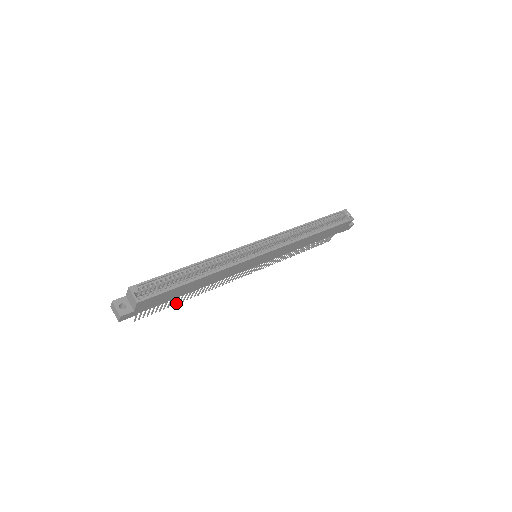
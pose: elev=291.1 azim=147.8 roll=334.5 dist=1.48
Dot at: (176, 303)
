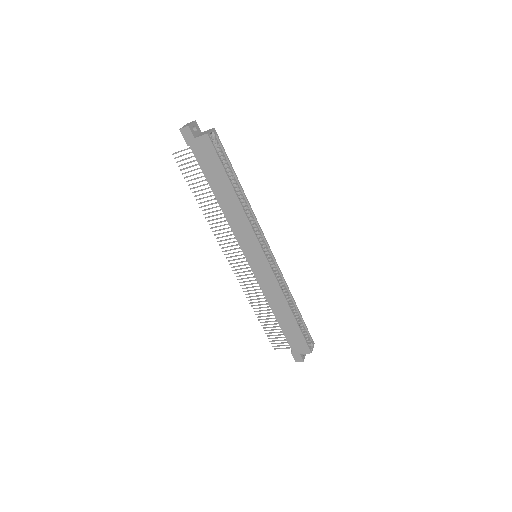
Dot at: (195, 192)
